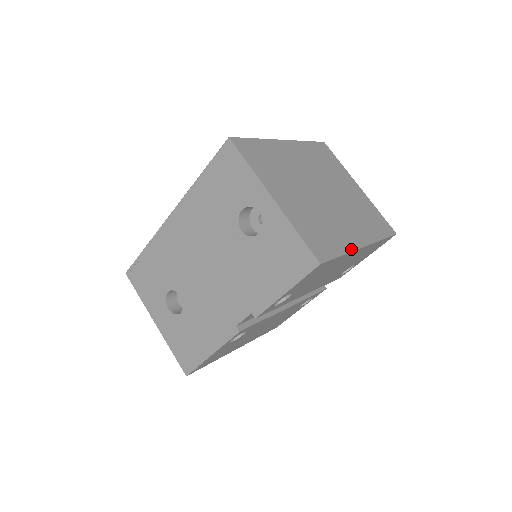
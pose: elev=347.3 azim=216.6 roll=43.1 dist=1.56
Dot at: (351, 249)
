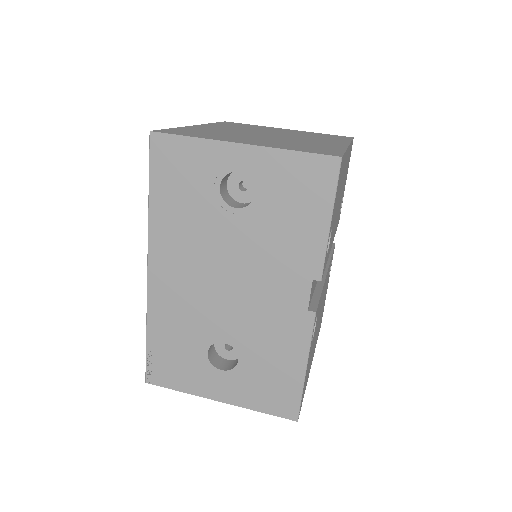
Dot at: (344, 148)
